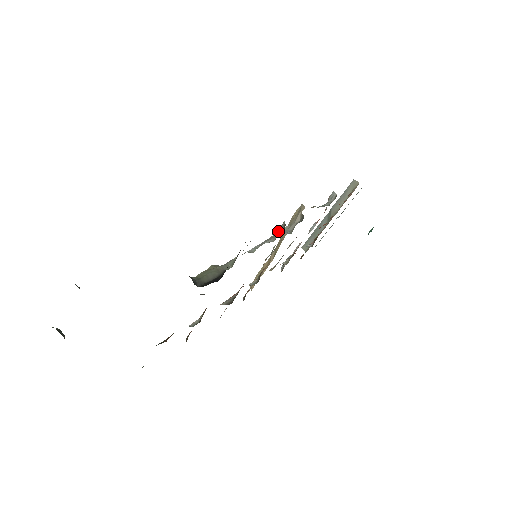
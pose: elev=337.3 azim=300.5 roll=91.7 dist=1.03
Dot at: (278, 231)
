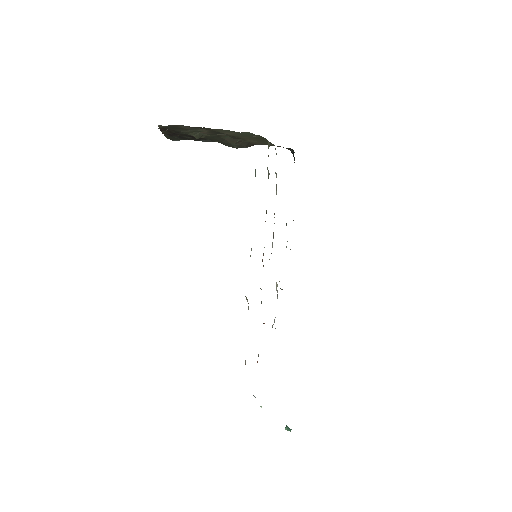
Dot at: occluded
